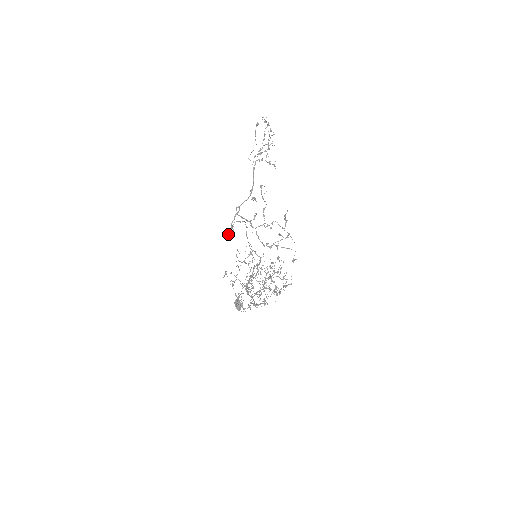
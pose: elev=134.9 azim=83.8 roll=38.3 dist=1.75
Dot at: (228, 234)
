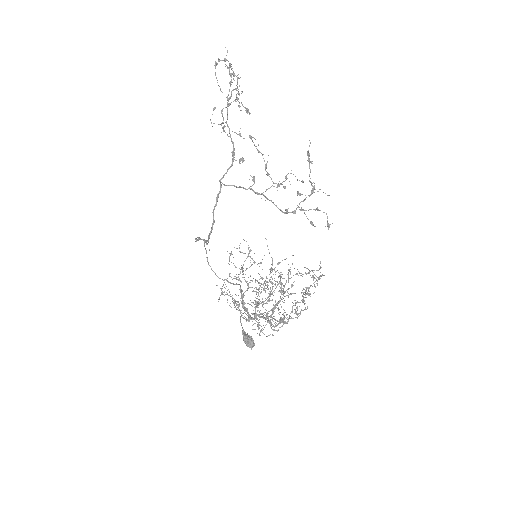
Dot at: occluded
